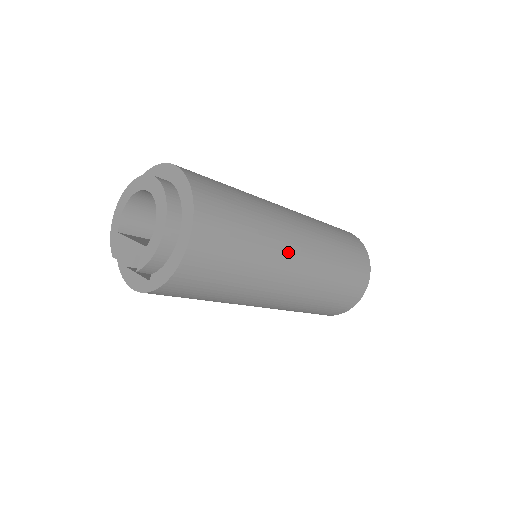
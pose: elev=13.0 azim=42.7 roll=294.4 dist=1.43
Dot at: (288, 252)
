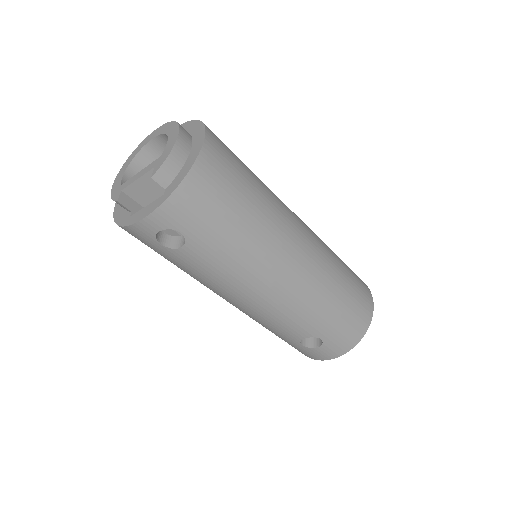
Dot at: (291, 214)
